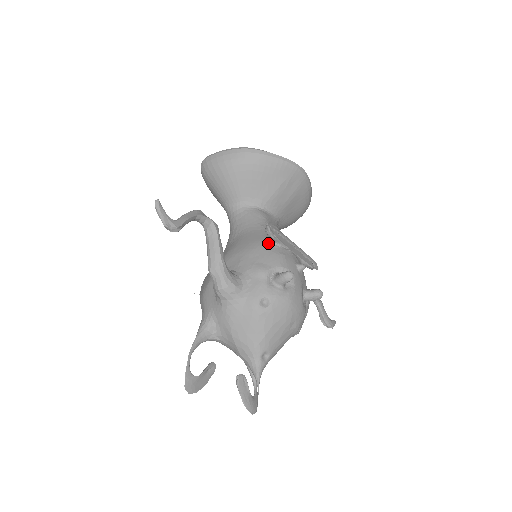
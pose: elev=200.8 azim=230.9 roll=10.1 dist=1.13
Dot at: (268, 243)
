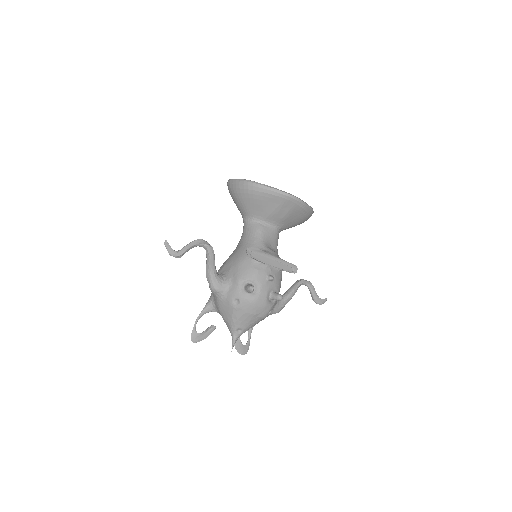
Dot at: (250, 259)
